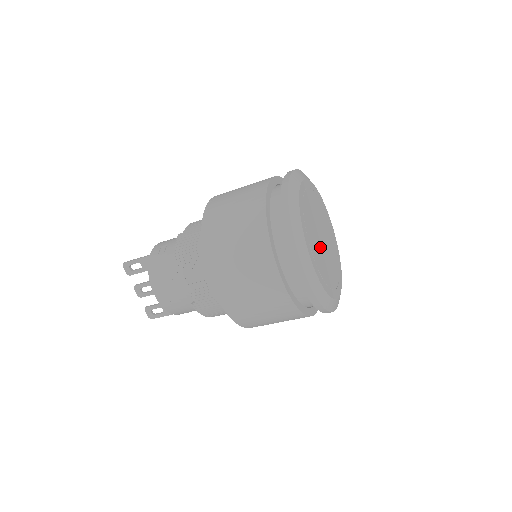
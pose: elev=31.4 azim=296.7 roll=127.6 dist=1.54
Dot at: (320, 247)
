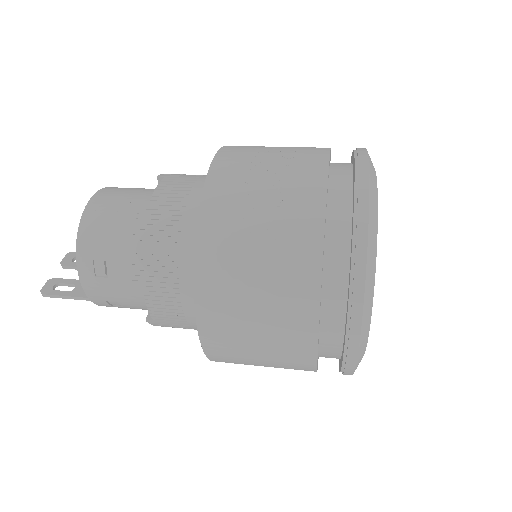
Dot at: occluded
